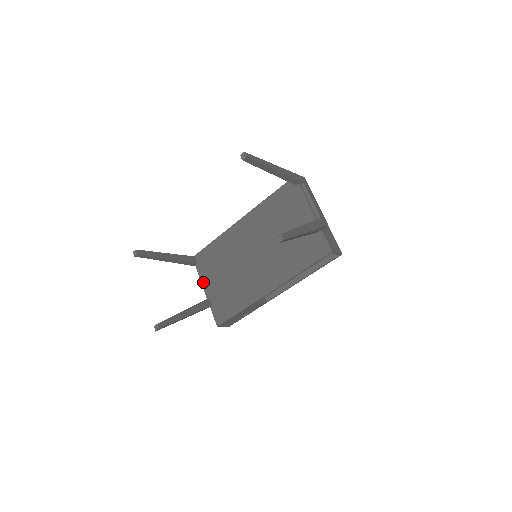
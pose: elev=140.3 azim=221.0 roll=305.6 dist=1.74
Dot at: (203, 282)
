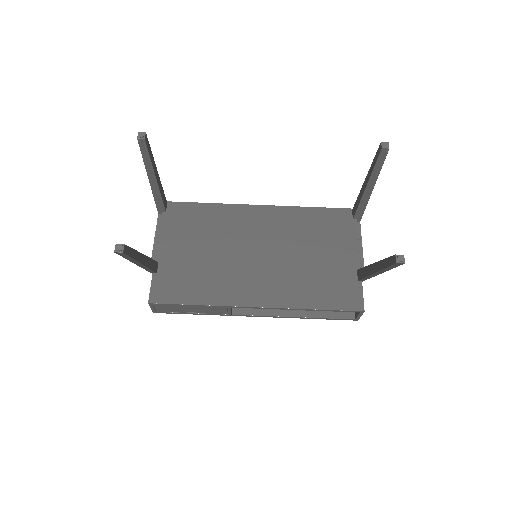
Dot at: (161, 238)
